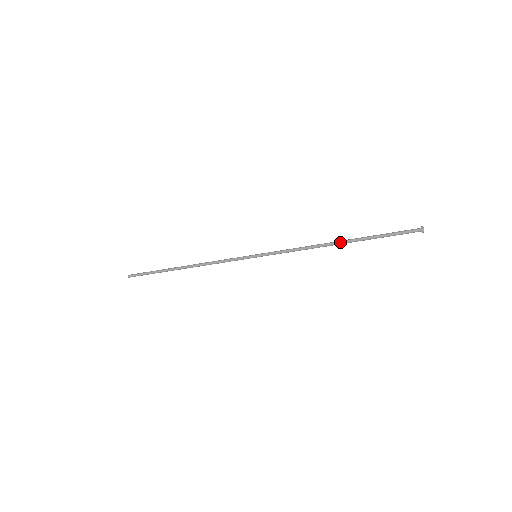
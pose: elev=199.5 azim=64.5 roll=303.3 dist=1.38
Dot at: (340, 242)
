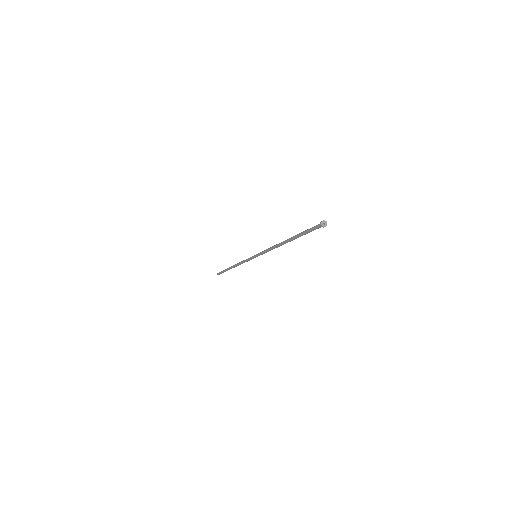
Dot at: (286, 240)
